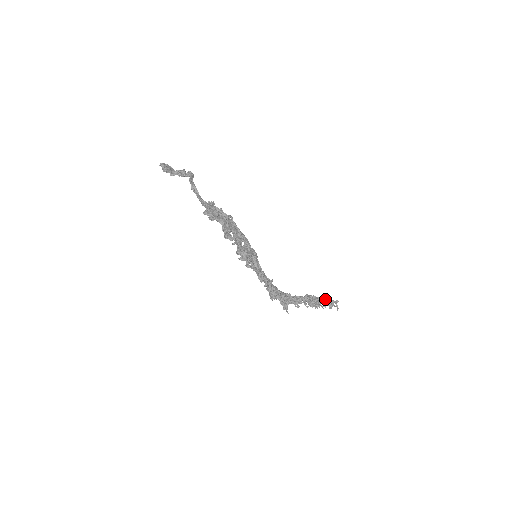
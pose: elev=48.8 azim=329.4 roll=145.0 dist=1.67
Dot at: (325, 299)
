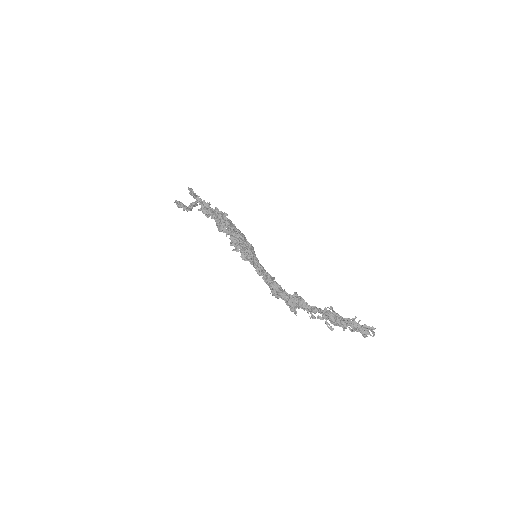
Dot at: (353, 321)
